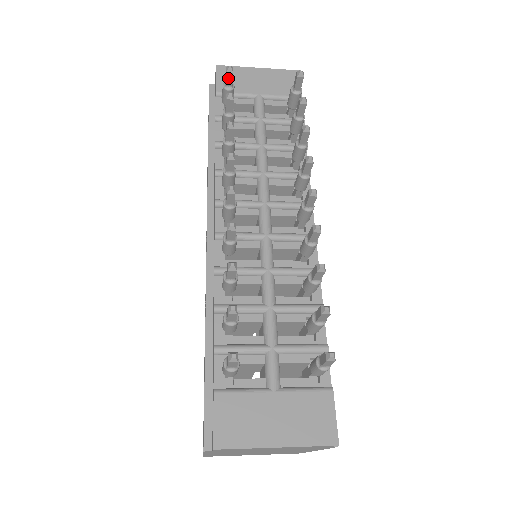
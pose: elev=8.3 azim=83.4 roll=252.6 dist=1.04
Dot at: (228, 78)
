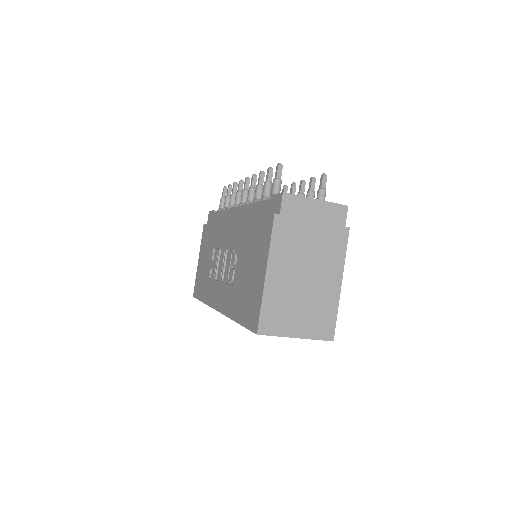
Dot at: (224, 192)
